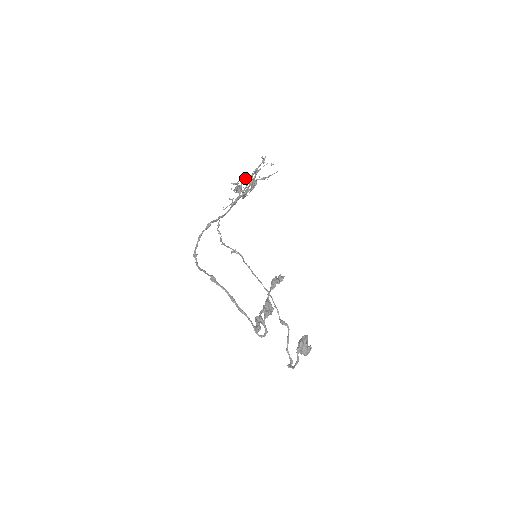
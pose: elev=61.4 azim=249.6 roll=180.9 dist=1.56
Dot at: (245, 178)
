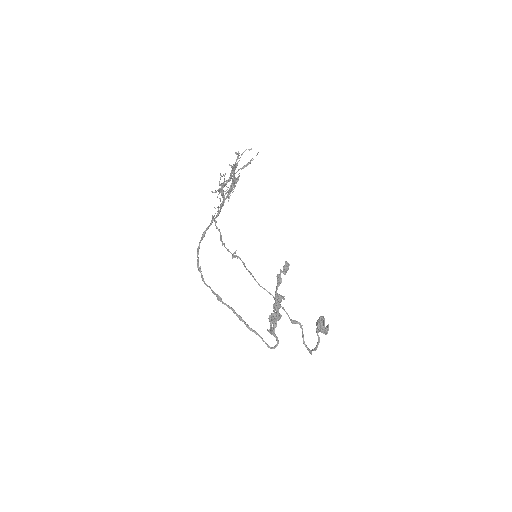
Dot at: (223, 184)
